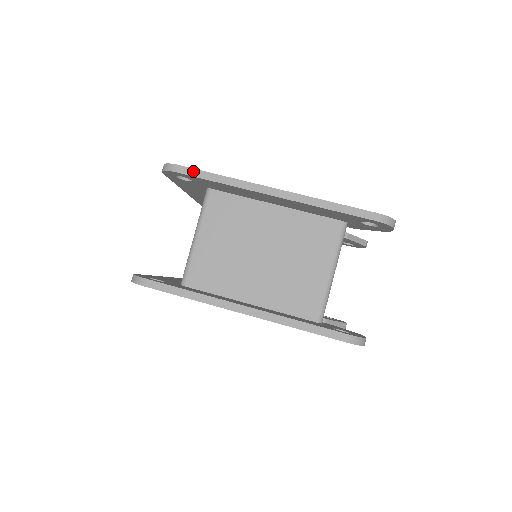
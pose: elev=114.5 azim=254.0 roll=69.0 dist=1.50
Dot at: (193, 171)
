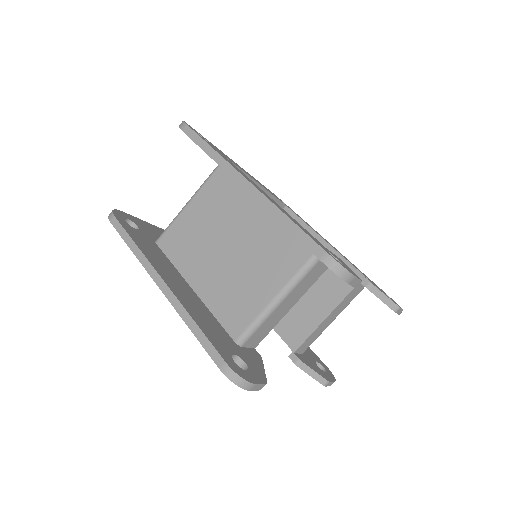
Dot at: (194, 135)
